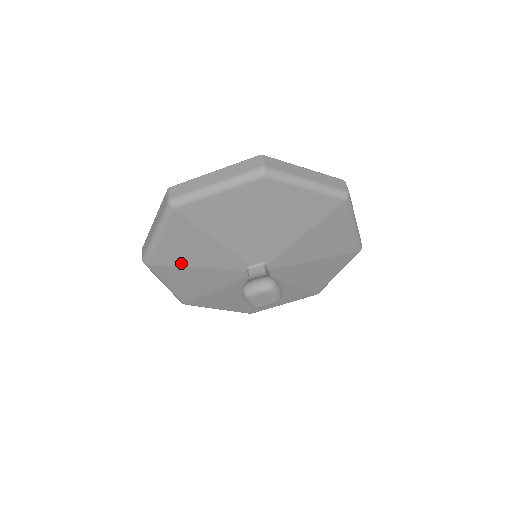
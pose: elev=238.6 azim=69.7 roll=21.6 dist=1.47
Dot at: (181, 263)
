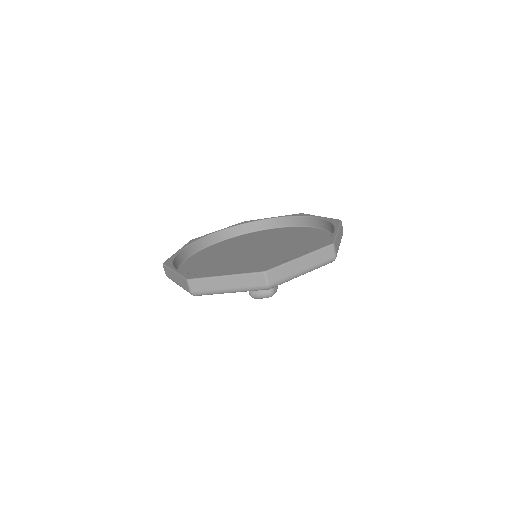
Dot at: occluded
